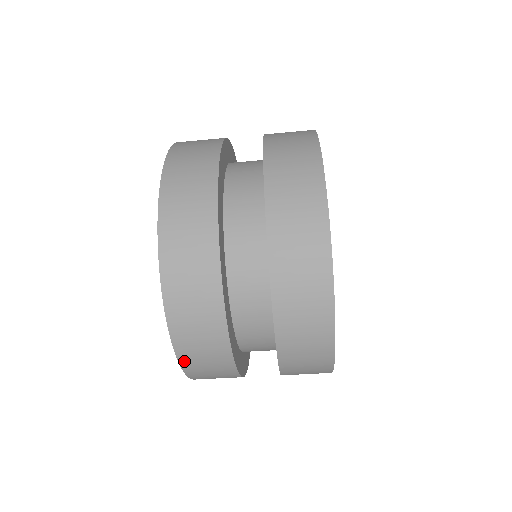
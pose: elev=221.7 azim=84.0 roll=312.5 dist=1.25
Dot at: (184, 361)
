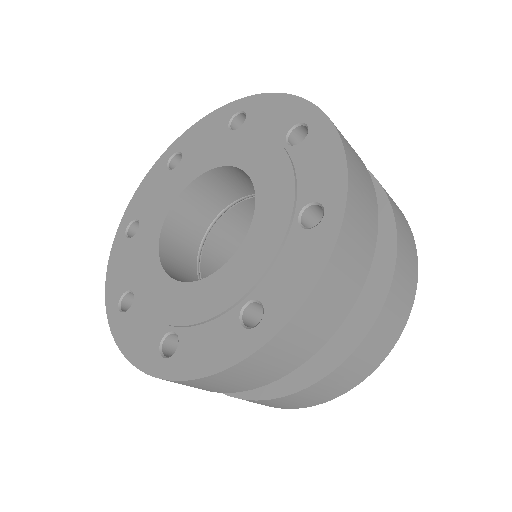
Dot at: occluded
